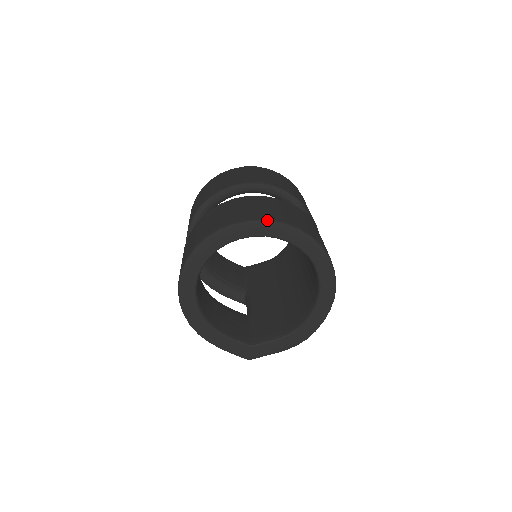
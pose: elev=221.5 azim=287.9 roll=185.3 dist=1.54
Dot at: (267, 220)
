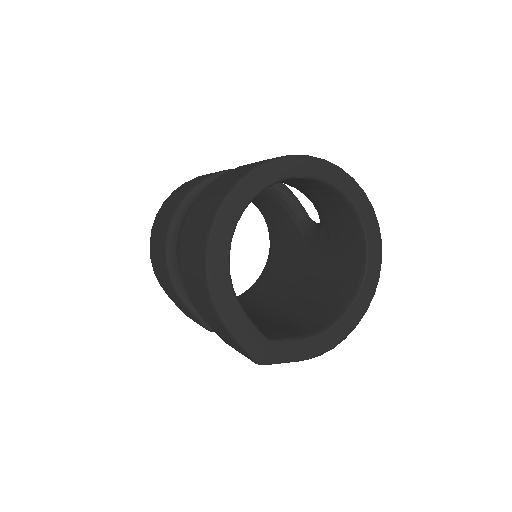
Dot at: occluded
